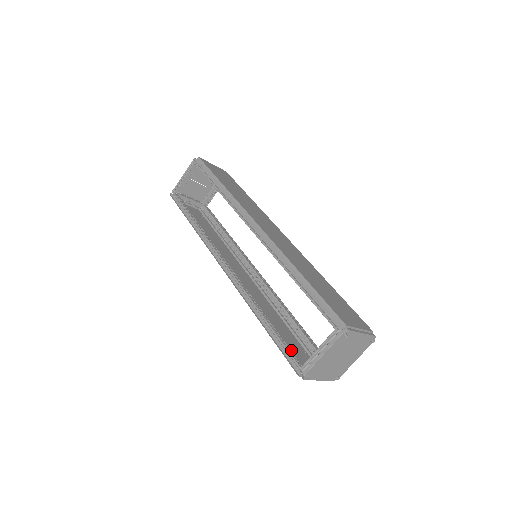
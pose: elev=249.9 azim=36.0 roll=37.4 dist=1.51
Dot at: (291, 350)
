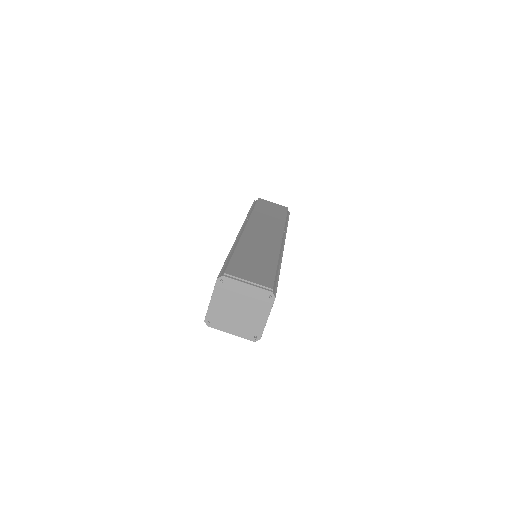
Dot at: occluded
